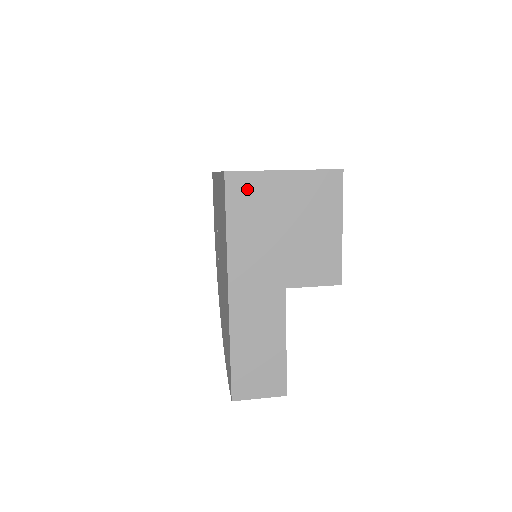
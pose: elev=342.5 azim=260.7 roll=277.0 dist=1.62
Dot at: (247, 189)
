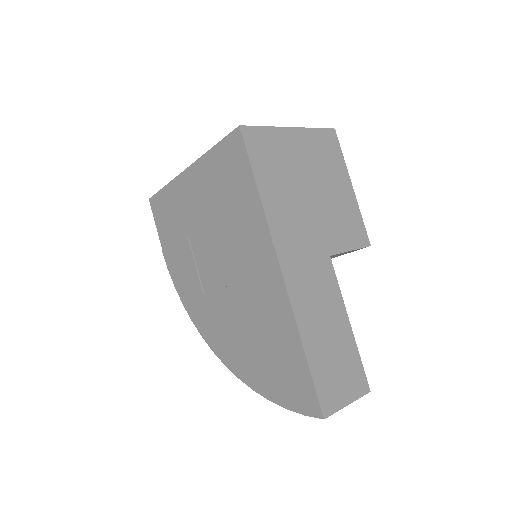
Dot at: (265, 146)
